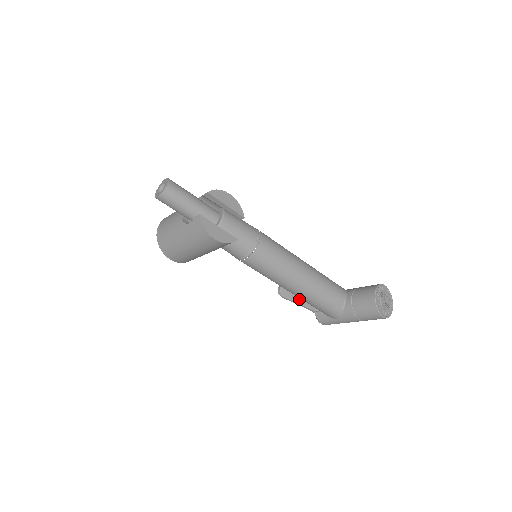
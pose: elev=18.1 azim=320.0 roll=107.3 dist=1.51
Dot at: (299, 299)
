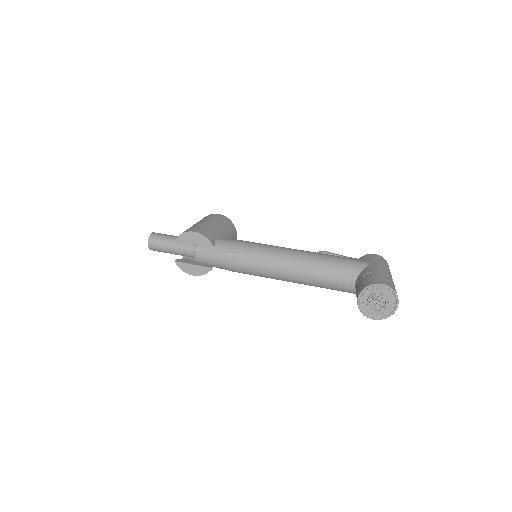
Dot at: occluded
